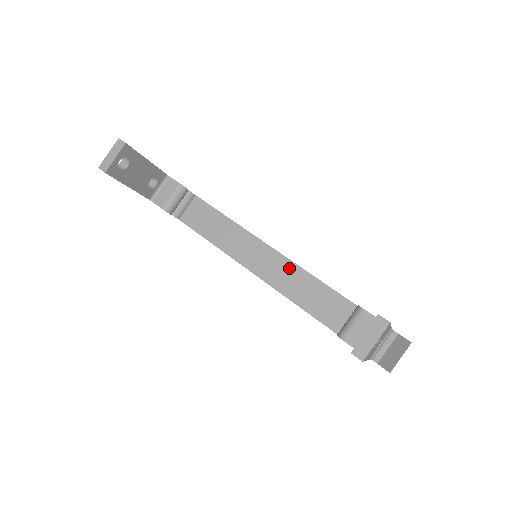
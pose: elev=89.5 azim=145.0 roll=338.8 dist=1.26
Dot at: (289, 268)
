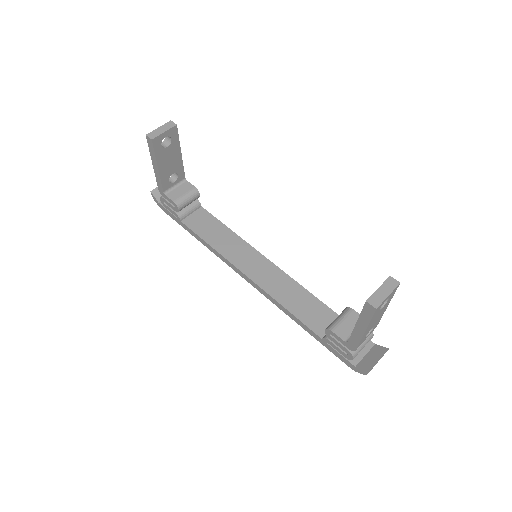
Dot at: (281, 277)
